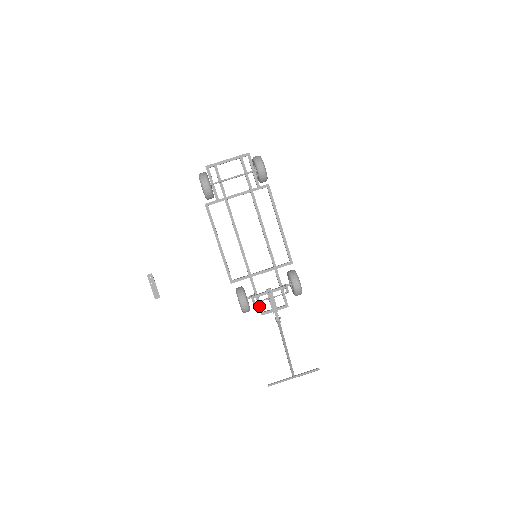
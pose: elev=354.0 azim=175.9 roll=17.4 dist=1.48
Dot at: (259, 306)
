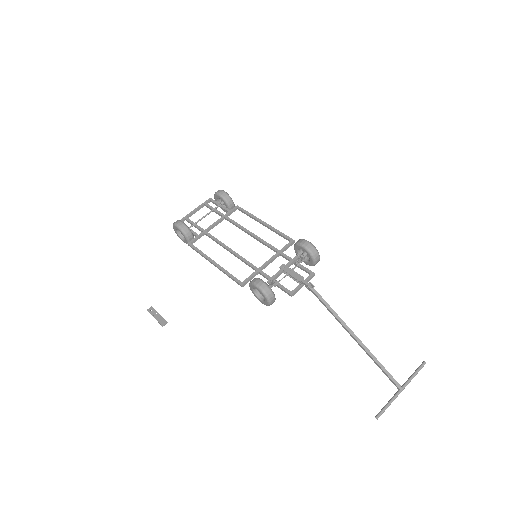
Dot at: (283, 289)
